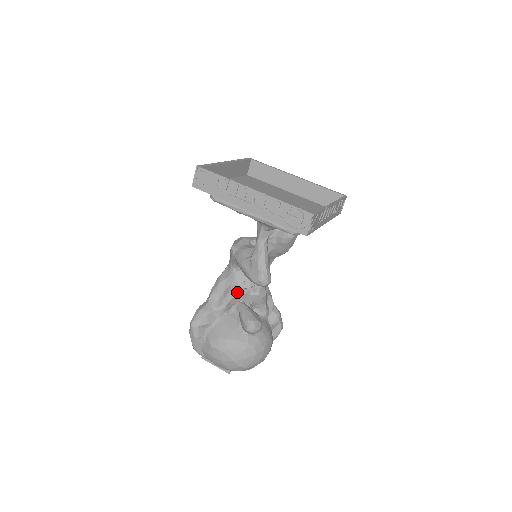
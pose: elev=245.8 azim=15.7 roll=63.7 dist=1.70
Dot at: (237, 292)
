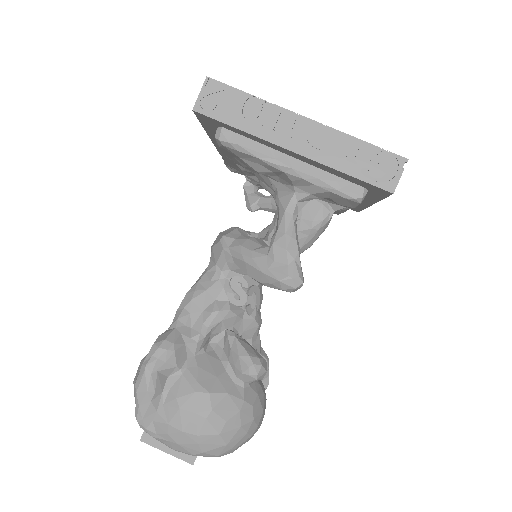
Dot at: (227, 311)
